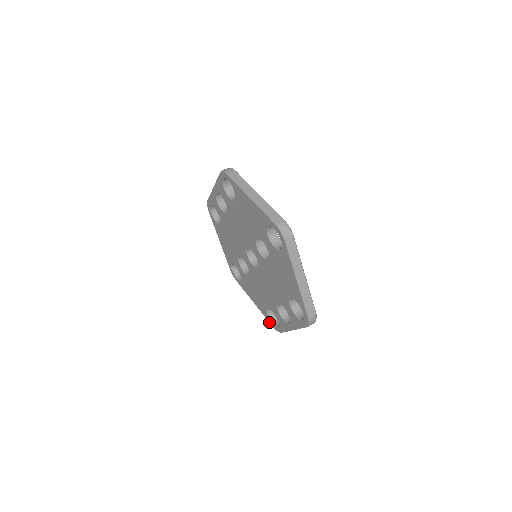
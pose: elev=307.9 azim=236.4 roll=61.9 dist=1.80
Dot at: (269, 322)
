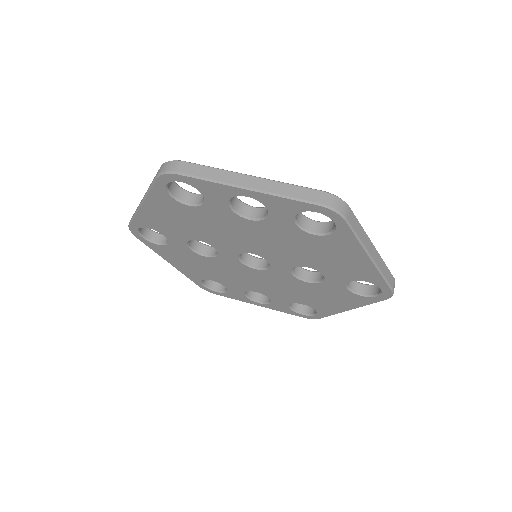
Dot at: occluded
